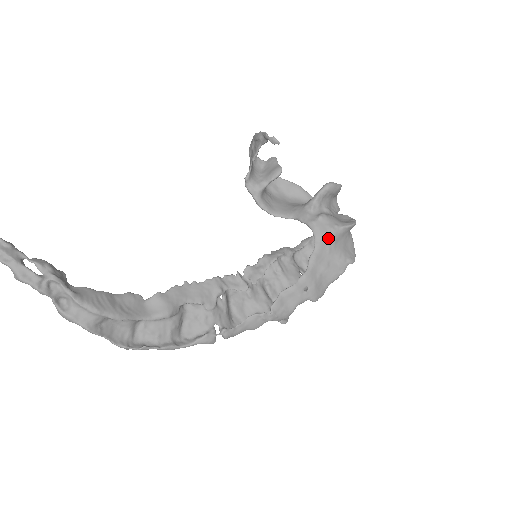
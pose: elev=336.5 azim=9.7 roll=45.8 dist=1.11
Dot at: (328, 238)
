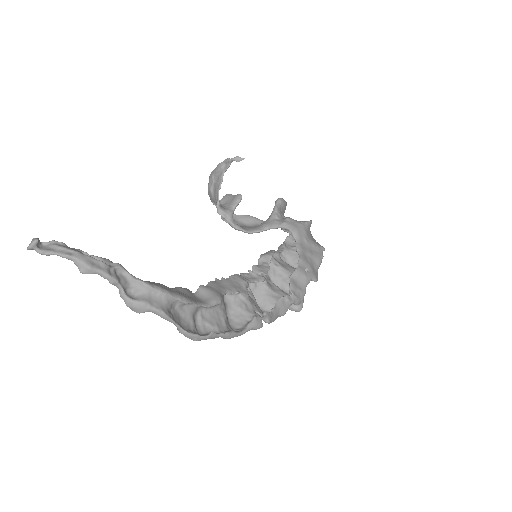
Dot at: (301, 231)
